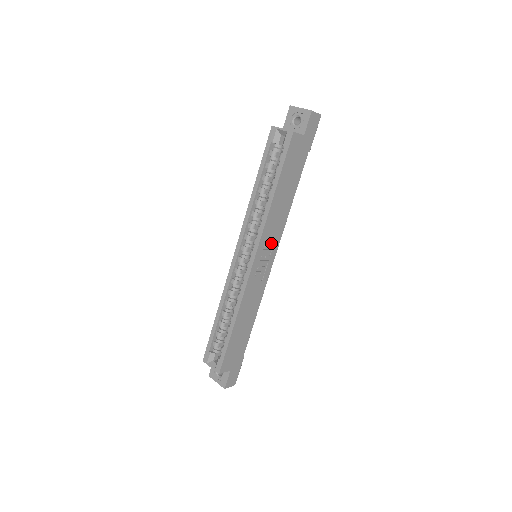
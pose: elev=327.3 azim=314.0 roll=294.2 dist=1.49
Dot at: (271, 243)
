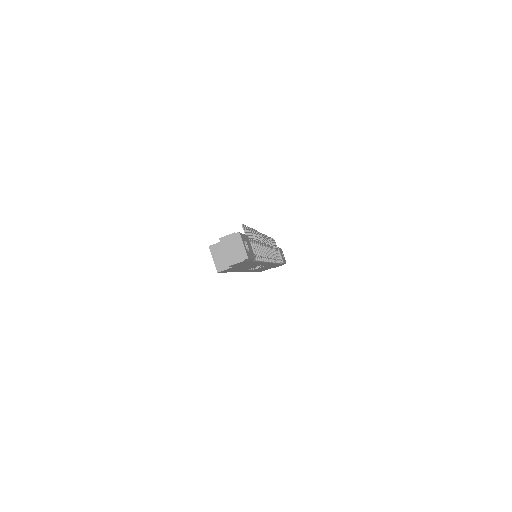
Dot at: occluded
